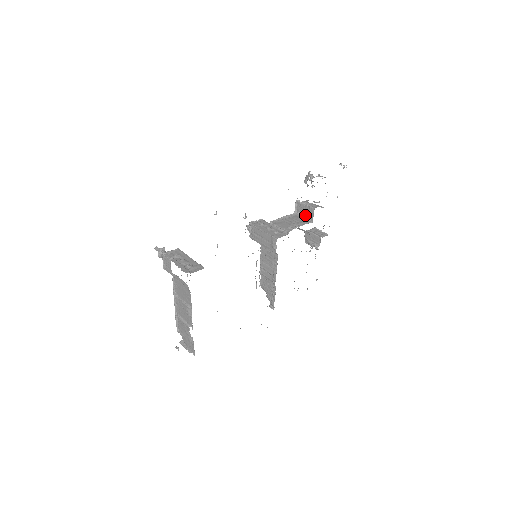
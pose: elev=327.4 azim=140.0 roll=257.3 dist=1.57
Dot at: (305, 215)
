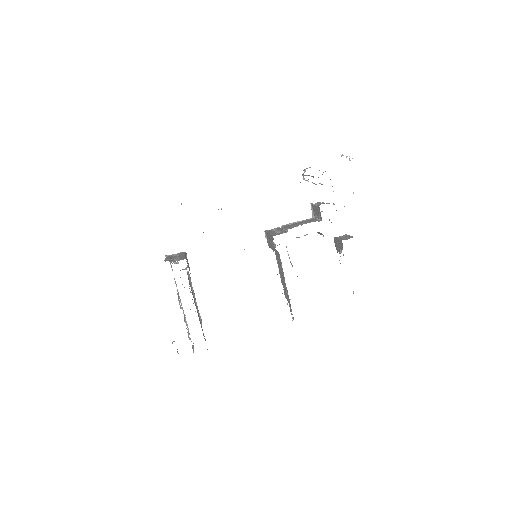
Dot at: (318, 216)
